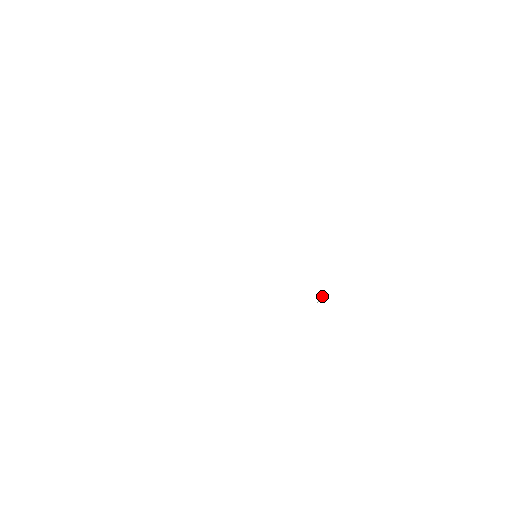
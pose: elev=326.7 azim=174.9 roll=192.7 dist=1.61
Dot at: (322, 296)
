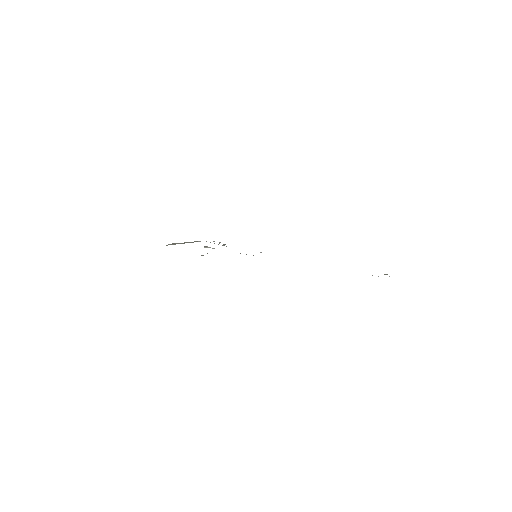
Dot at: occluded
